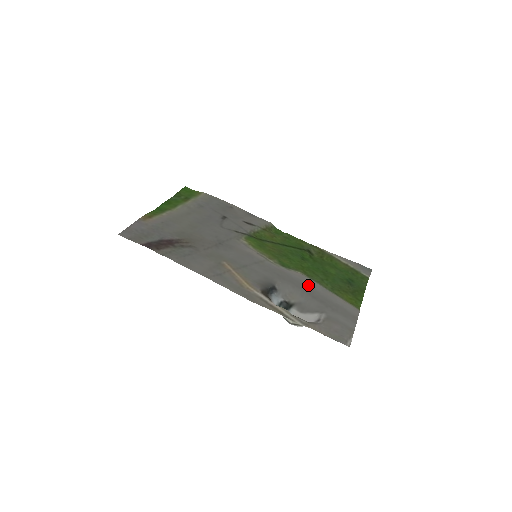
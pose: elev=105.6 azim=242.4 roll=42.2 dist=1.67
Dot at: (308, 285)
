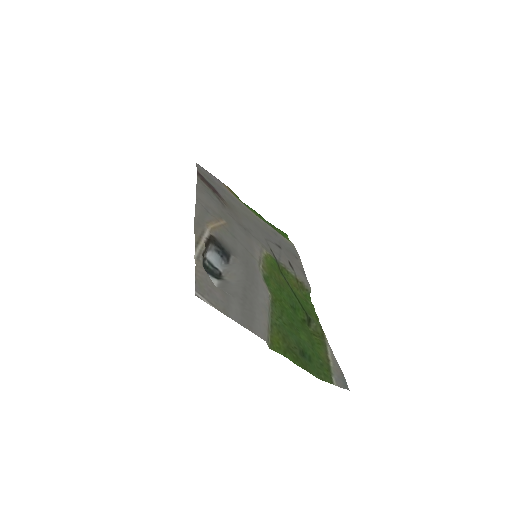
Dot at: (258, 290)
